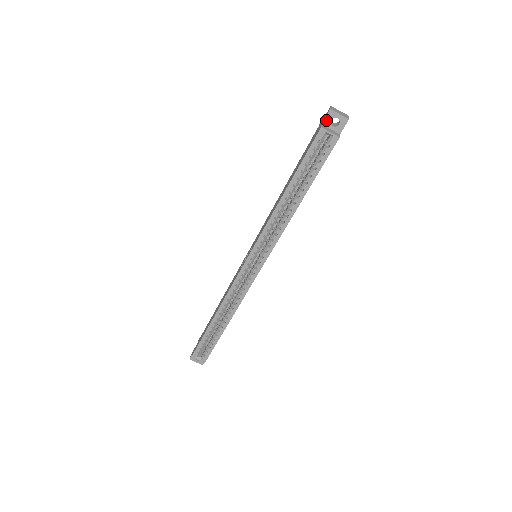
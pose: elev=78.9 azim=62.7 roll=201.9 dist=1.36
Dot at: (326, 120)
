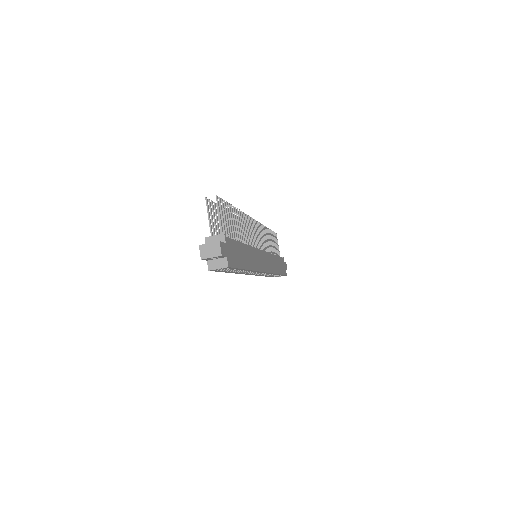
Dot at: (206, 260)
